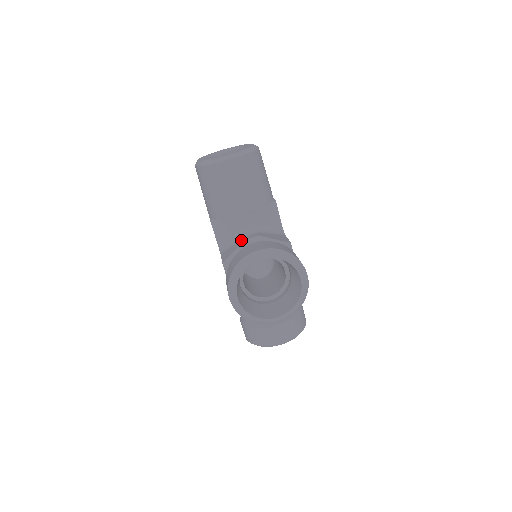
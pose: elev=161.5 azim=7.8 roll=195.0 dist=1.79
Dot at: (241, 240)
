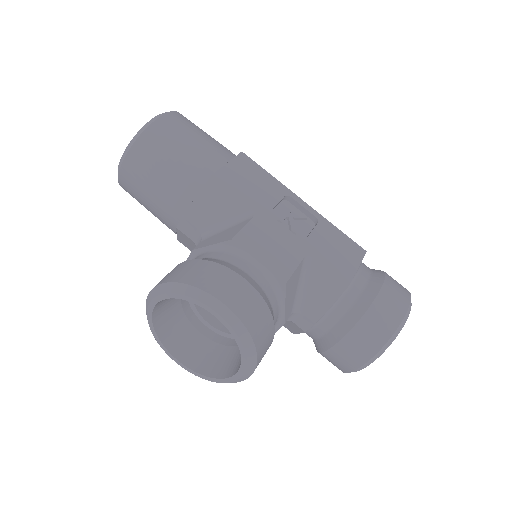
Dot at: occluded
